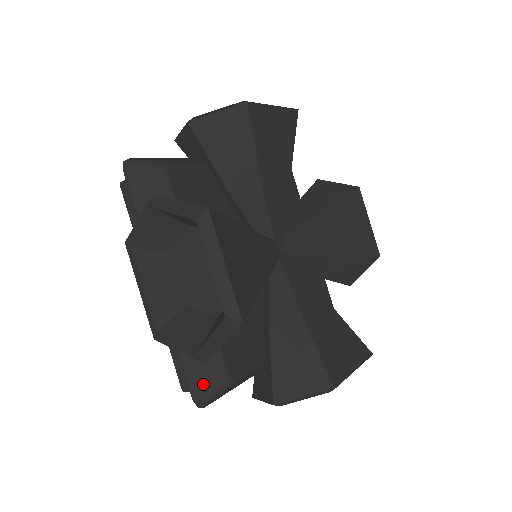
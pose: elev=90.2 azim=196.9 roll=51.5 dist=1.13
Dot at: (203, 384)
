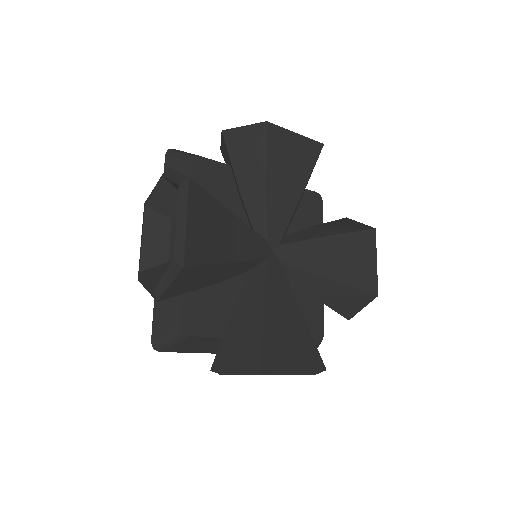
Dot at: (162, 329)
